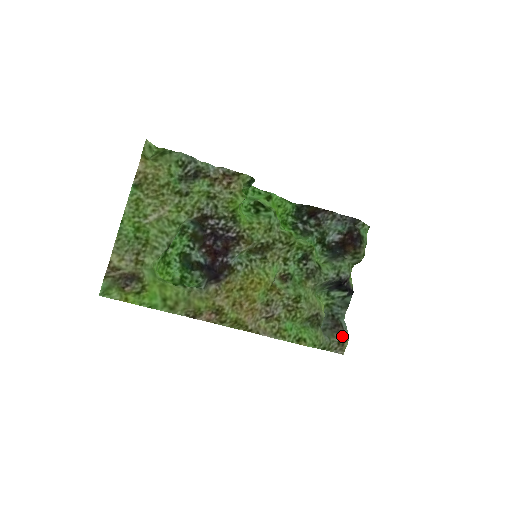
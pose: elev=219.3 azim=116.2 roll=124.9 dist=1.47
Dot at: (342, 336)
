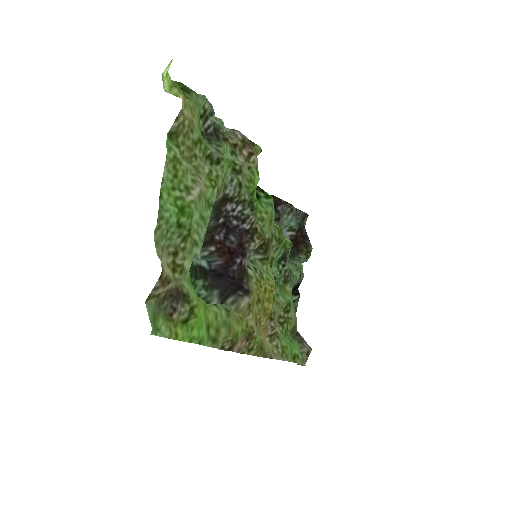
Dot at: (308, 345)
